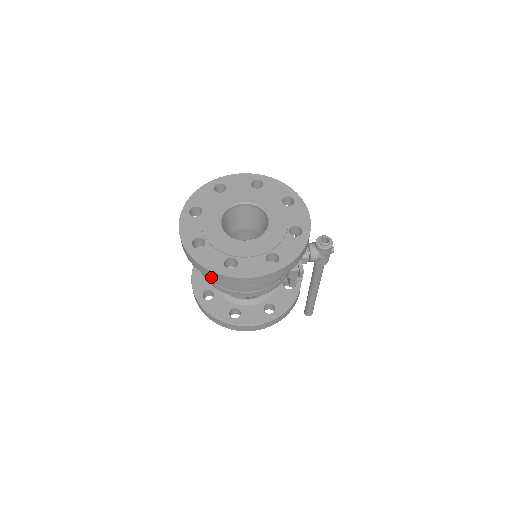
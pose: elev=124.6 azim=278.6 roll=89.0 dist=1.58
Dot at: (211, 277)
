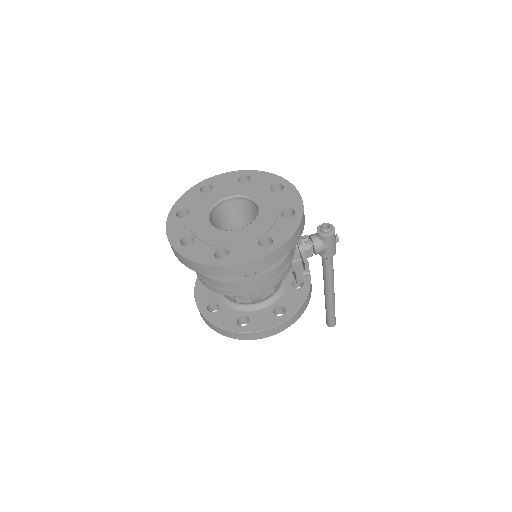
Dot at: (203, 272)
